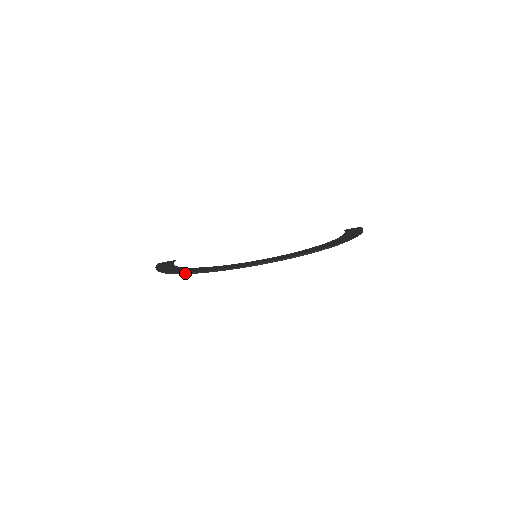
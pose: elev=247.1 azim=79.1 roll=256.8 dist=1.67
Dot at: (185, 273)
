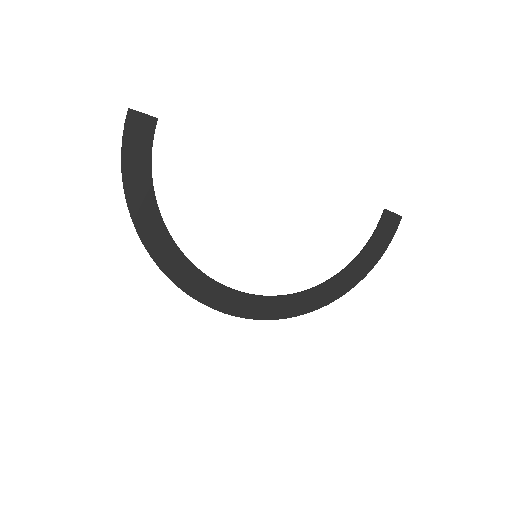
Dot at: occluded
